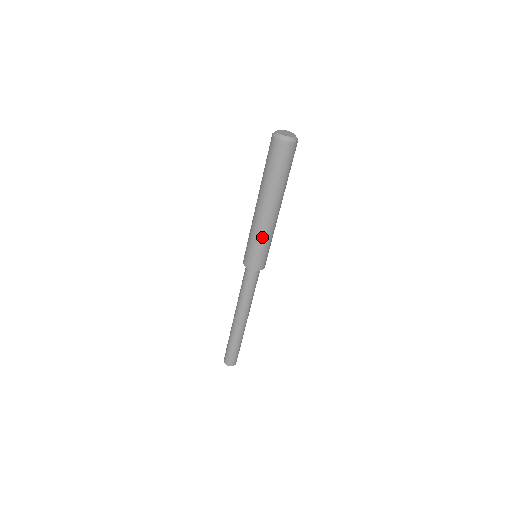
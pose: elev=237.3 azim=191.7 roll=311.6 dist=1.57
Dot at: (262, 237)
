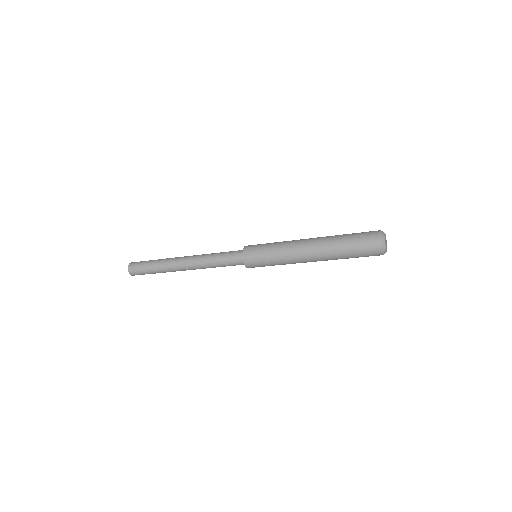
Dot at: occluded
